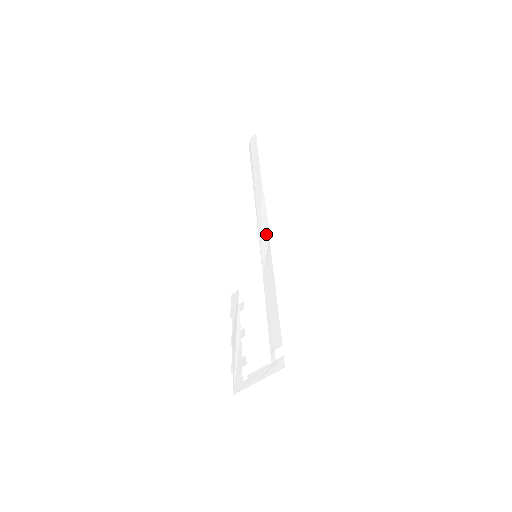
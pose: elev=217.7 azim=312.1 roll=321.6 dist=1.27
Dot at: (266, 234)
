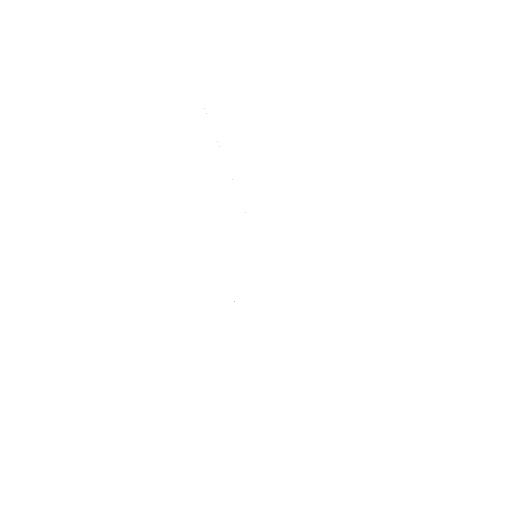
Dot at: (264, 235)
